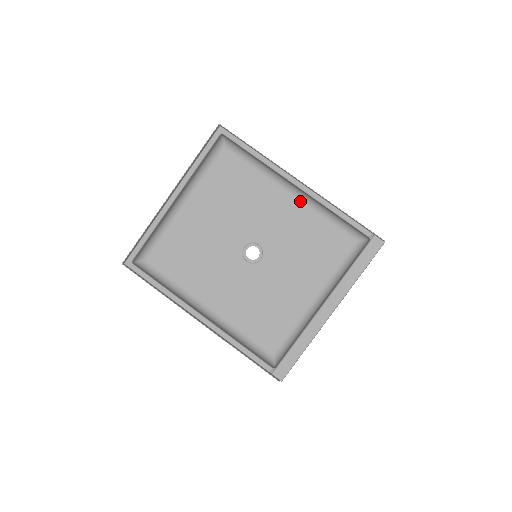
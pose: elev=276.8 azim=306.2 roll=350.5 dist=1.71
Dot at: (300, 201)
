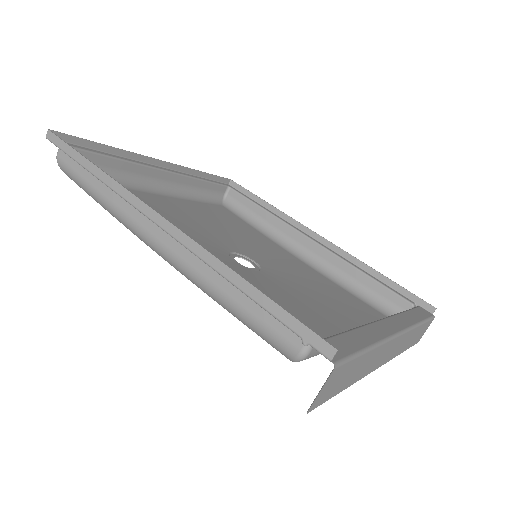
Dot at: (308, 265)
